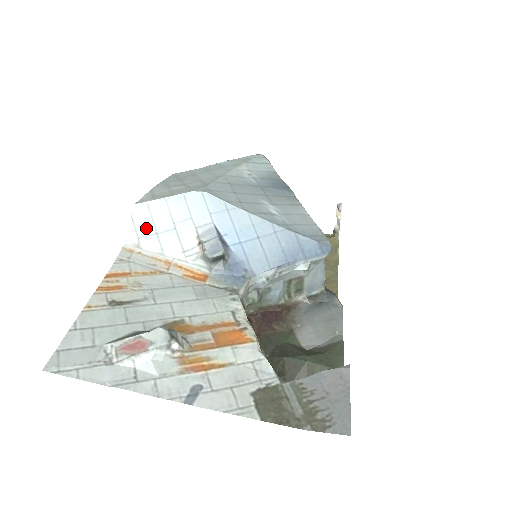
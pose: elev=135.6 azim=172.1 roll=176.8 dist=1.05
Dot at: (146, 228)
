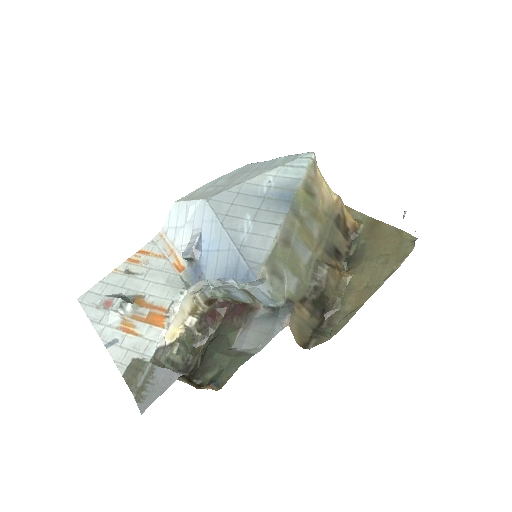
Dot at: (173, 222)
